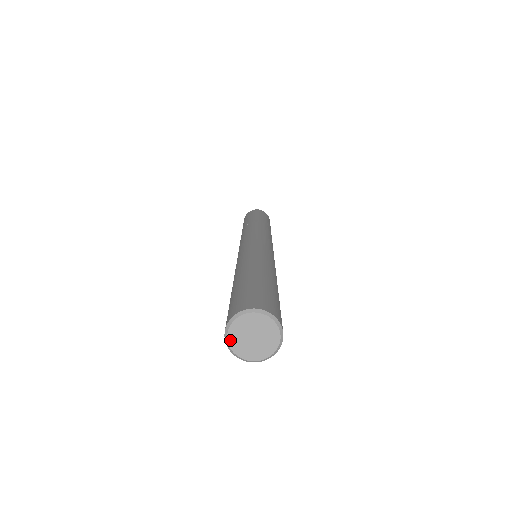
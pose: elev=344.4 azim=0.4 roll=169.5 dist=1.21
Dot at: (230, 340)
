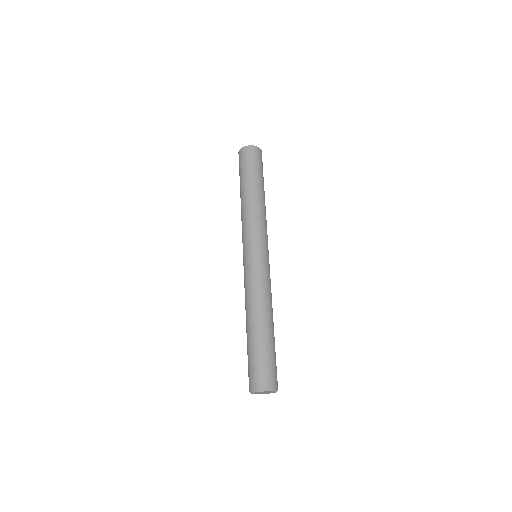
Dot at: occluded
